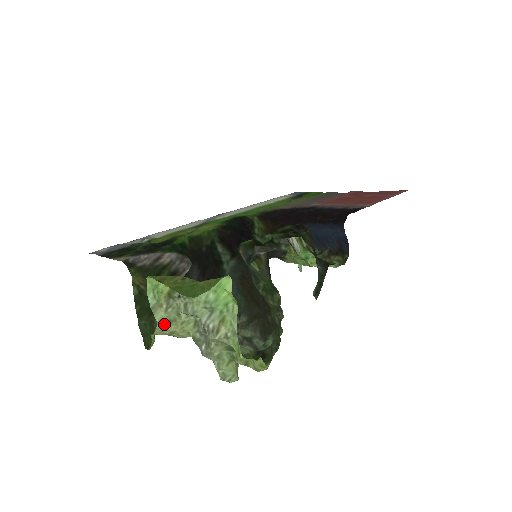
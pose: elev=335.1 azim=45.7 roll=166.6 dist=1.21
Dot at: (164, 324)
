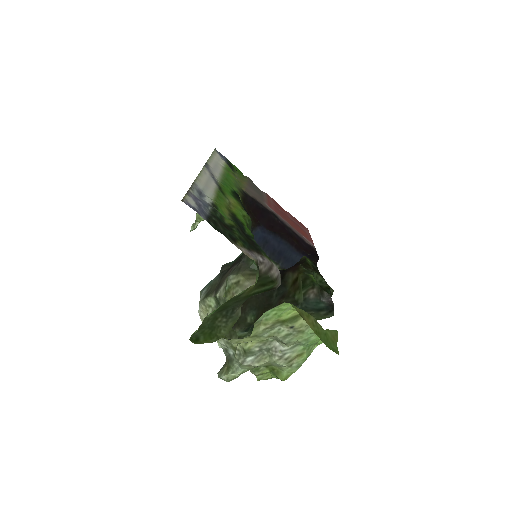
Dot at: (247, 336)
